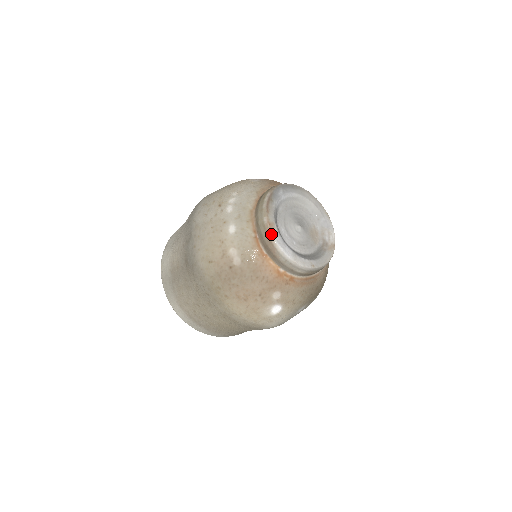
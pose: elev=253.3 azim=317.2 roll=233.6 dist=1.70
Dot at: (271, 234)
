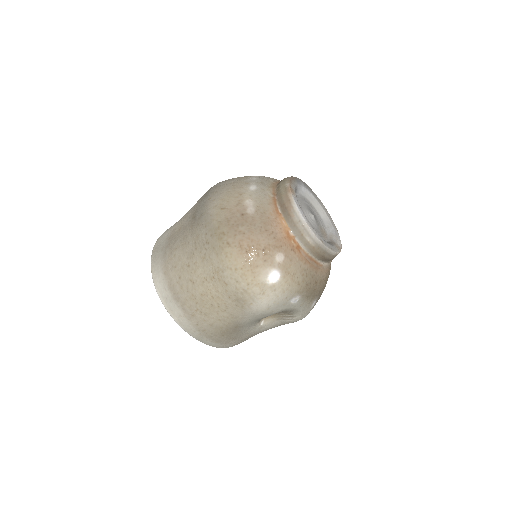
Dot at: (291, 194)
